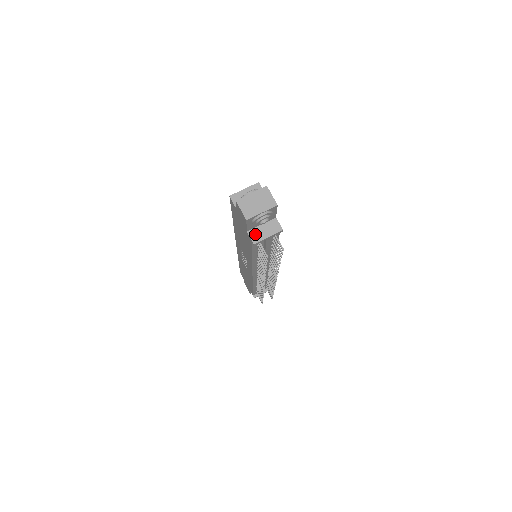
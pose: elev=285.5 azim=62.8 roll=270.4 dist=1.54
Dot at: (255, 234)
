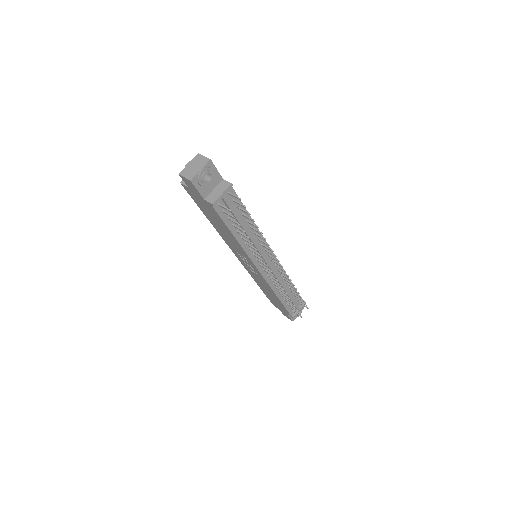
Dot at: (211, 198)
